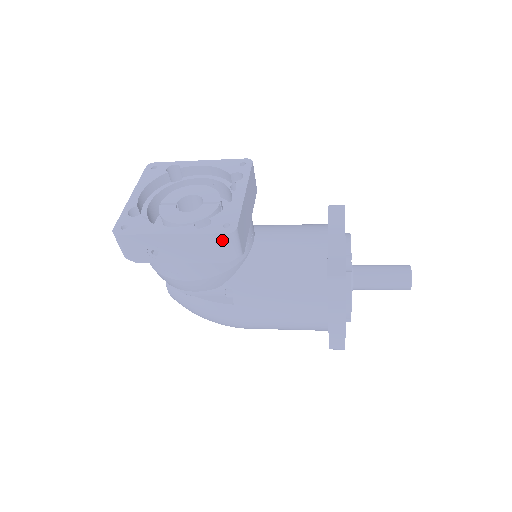
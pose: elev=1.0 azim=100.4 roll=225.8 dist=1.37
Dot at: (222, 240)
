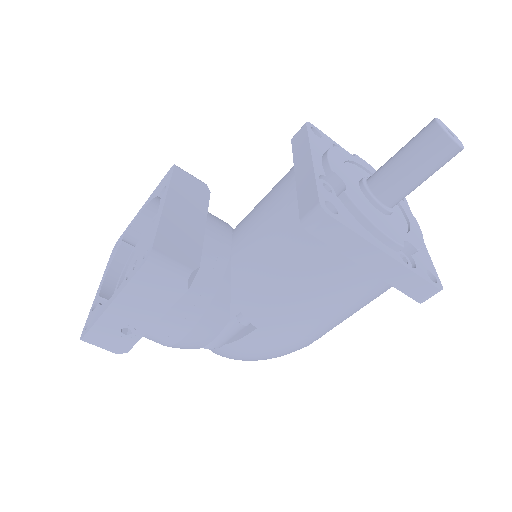
Dot at: (151, 273)
